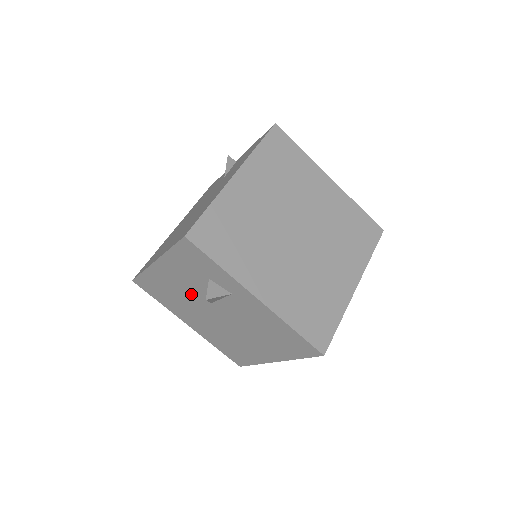
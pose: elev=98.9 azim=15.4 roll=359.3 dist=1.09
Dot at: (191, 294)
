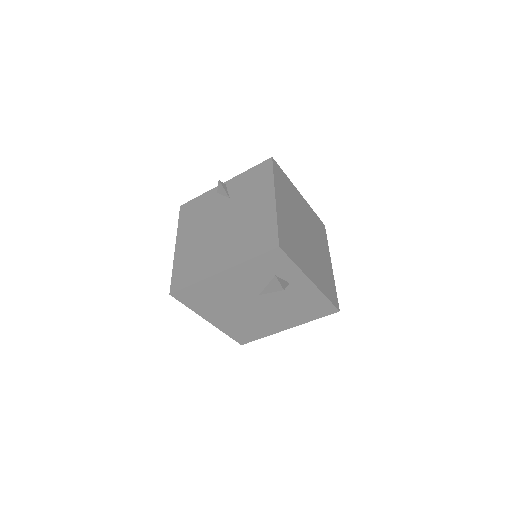
Dot at: (241, 292)
